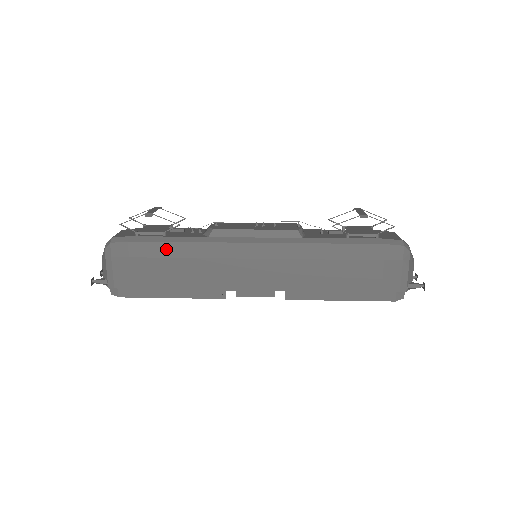
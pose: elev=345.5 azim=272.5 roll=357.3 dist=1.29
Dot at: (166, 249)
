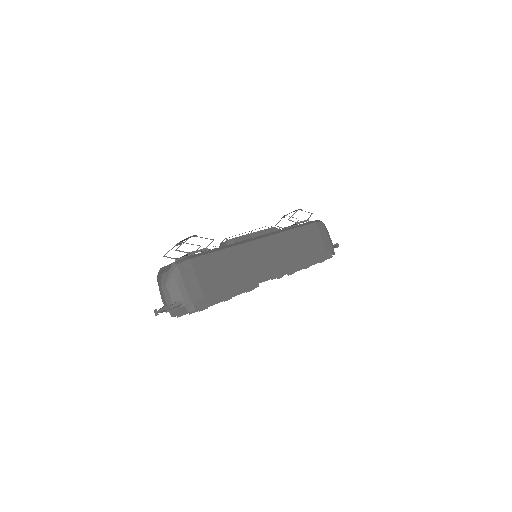
Dot at: (216, 257)
